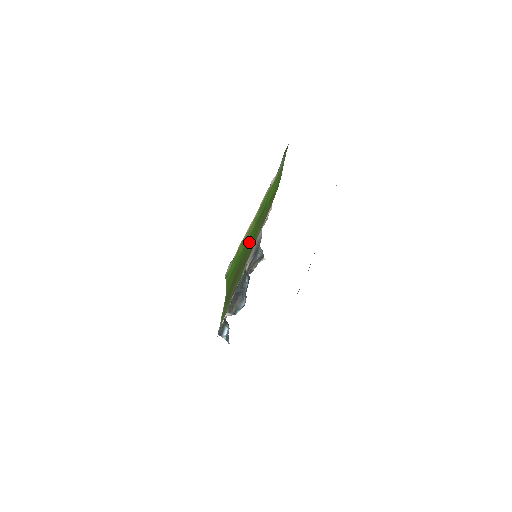
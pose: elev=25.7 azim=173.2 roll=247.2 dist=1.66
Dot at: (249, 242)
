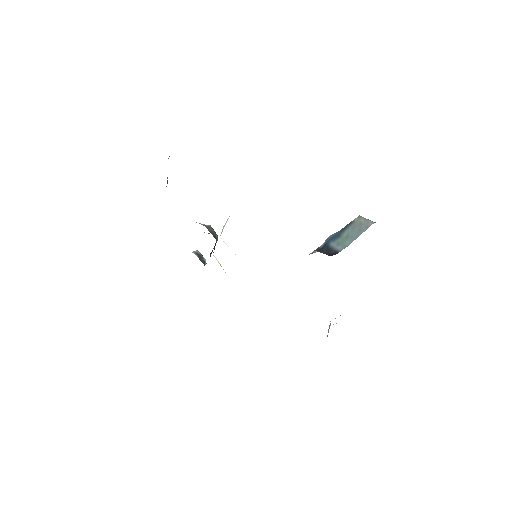
Dot at: occluded
